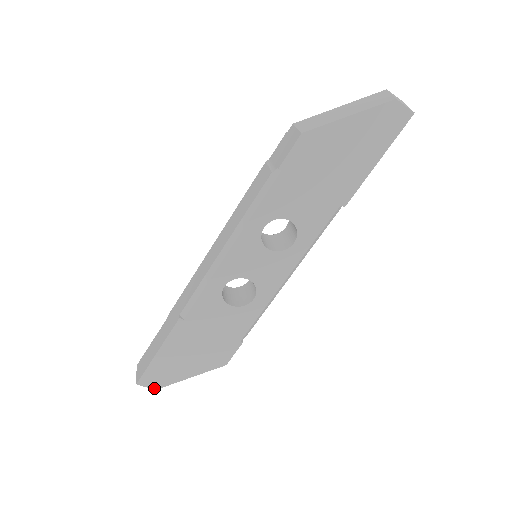
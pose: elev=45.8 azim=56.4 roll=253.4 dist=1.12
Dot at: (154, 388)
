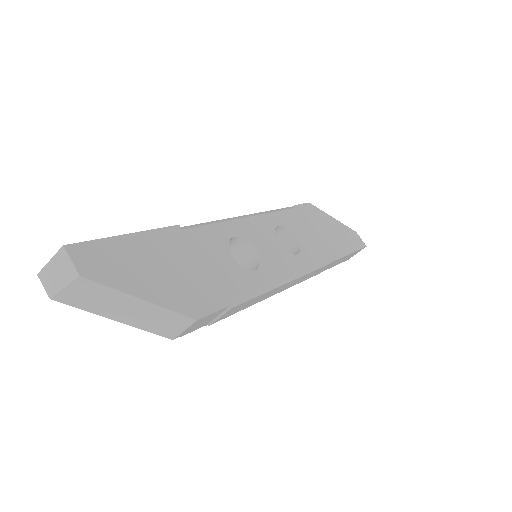
Dot at: (81, 272)
